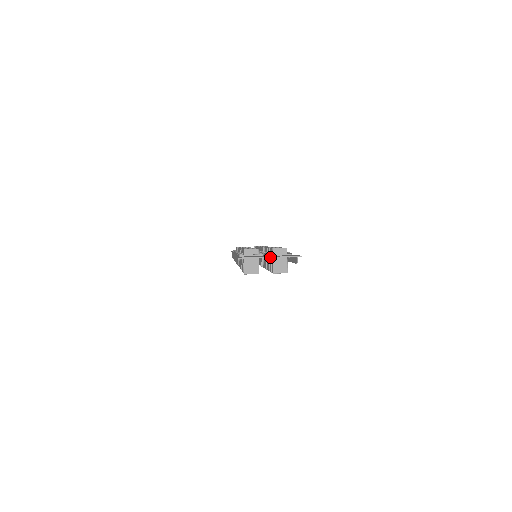
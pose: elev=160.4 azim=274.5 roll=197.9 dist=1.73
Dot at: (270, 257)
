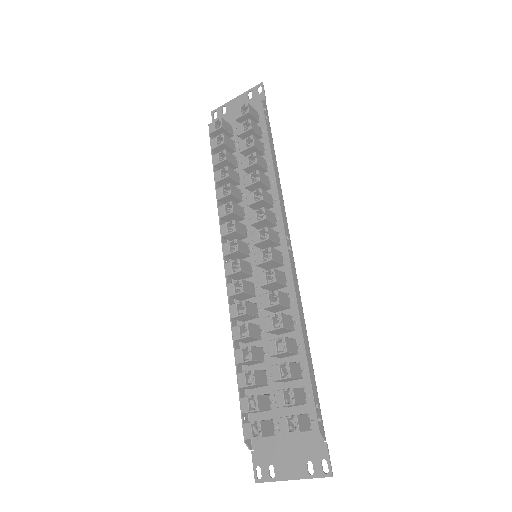
Dot at: (236, 98)
